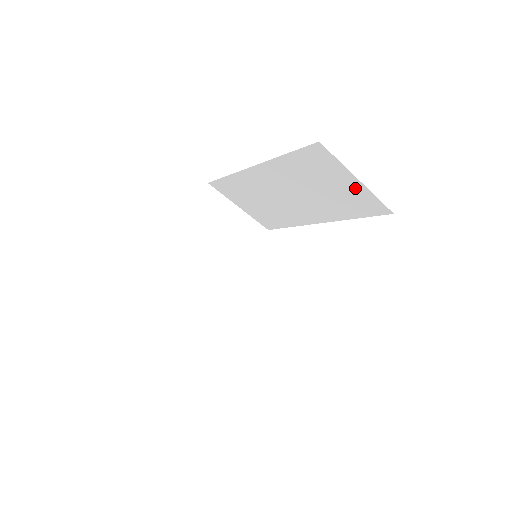
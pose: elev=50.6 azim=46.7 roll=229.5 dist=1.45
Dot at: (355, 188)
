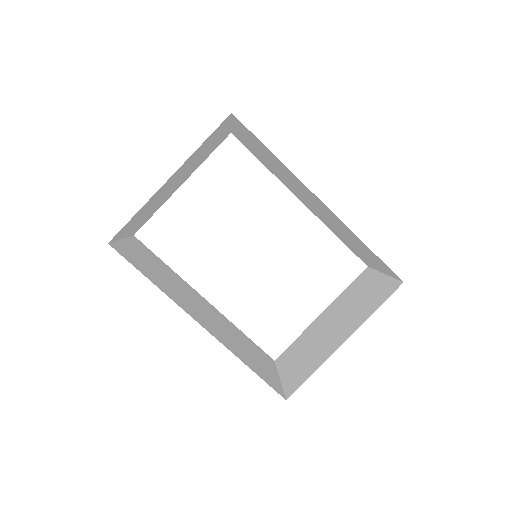
Dot at: (372, 264)
